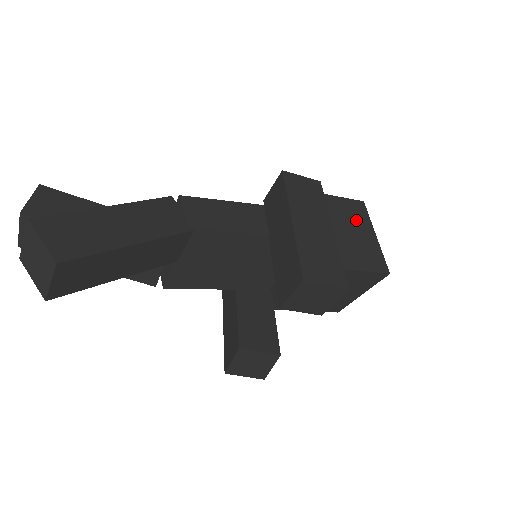
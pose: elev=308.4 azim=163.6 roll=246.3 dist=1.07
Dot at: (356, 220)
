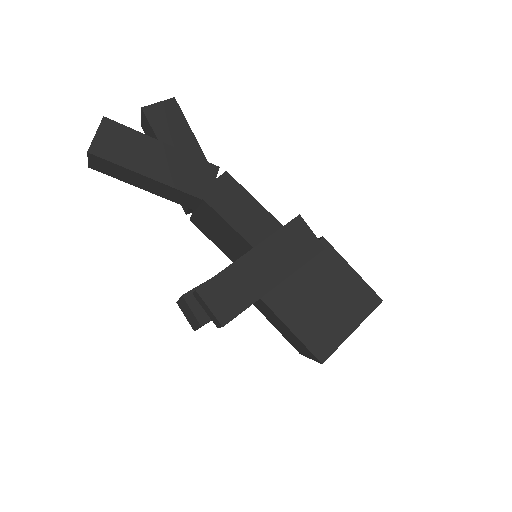
Dot at: (350, 305)
